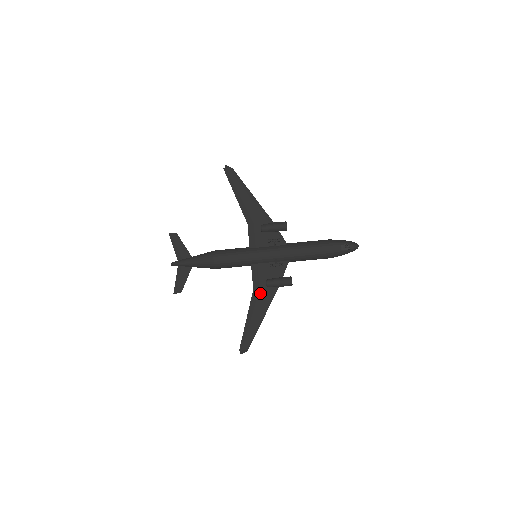
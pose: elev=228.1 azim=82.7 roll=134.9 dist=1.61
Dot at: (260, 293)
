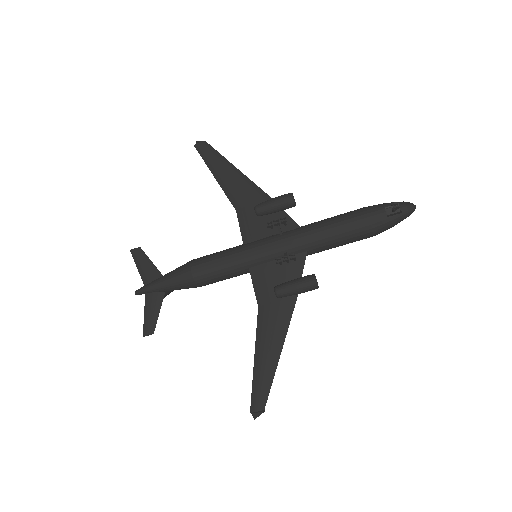
Dot at: (269, 310)
